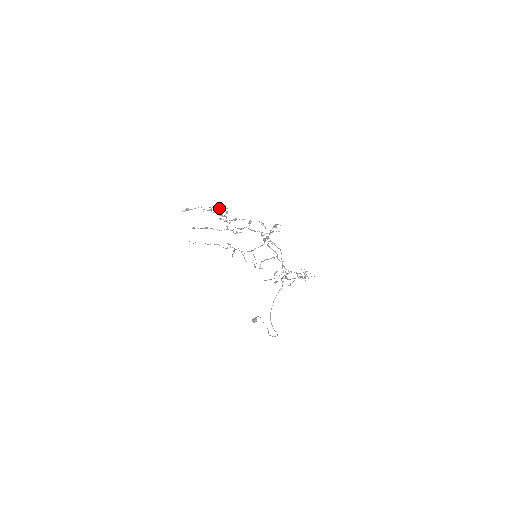
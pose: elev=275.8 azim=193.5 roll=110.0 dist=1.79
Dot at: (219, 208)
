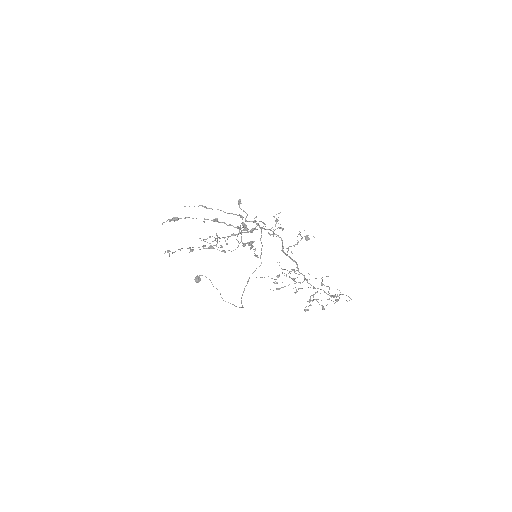
Dot at: occluded
